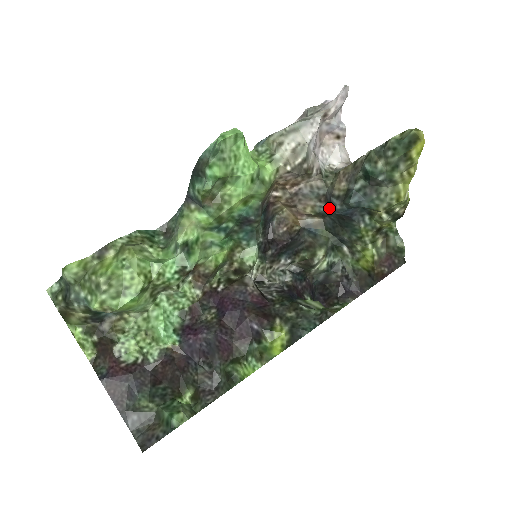
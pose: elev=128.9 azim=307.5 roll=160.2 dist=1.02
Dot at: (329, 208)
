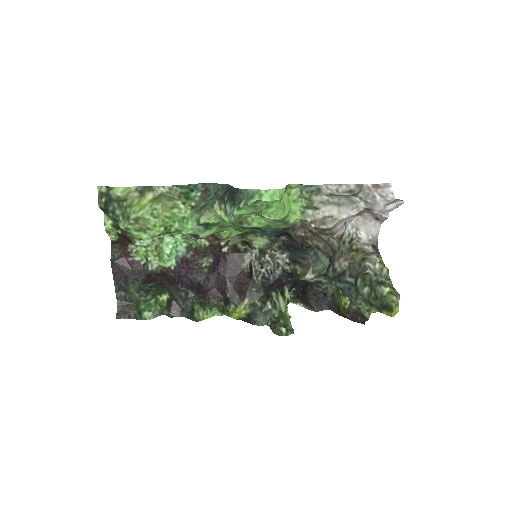
Dot at: occluded
